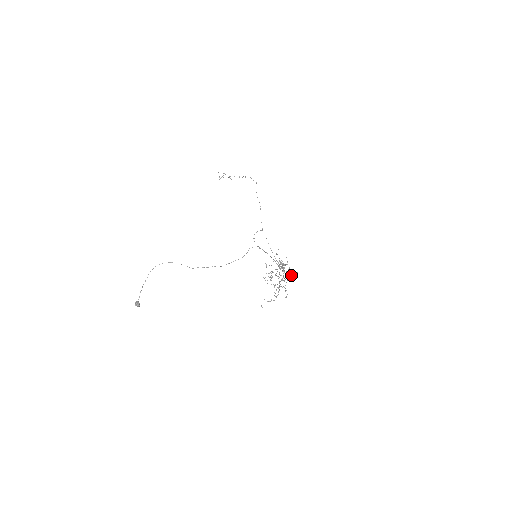
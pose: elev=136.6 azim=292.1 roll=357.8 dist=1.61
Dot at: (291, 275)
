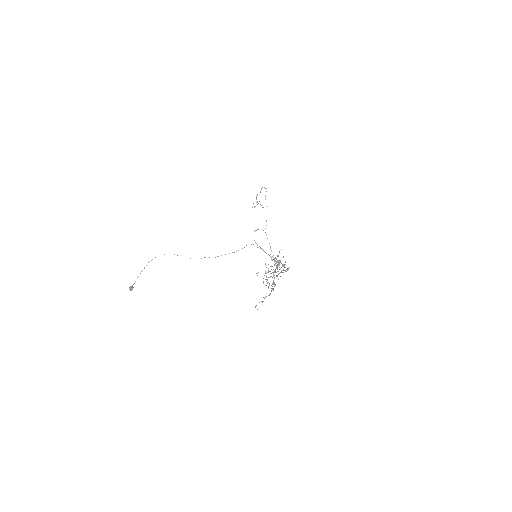
Dot at: (283, 269)
